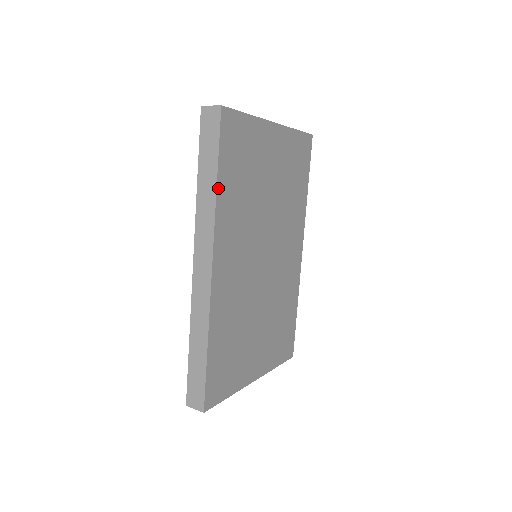
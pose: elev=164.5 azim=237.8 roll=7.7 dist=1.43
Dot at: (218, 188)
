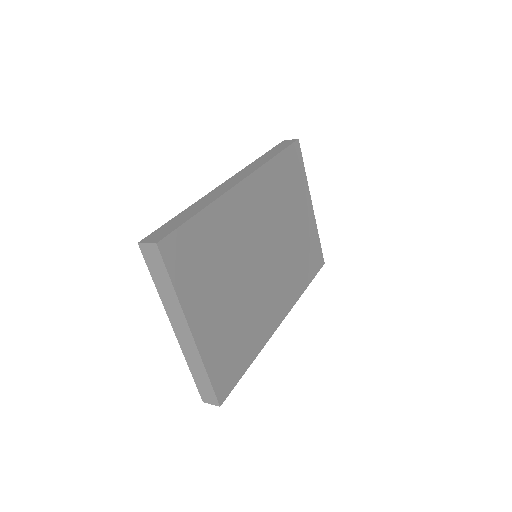
Dot at: (274, 159)
